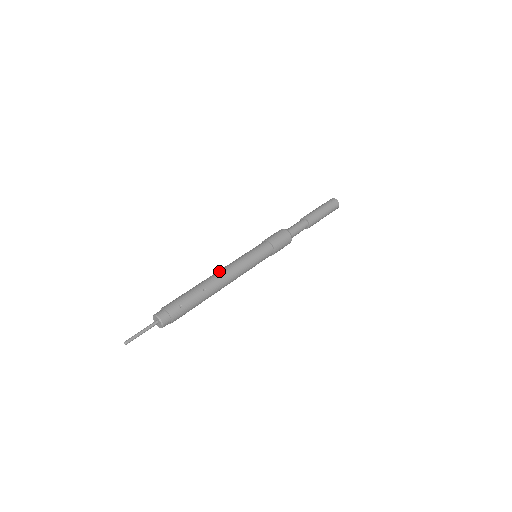
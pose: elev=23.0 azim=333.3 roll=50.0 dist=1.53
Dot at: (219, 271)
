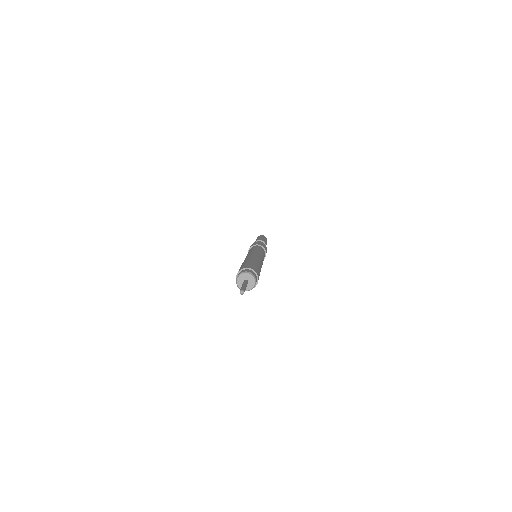
Dot at: (257, 255)
